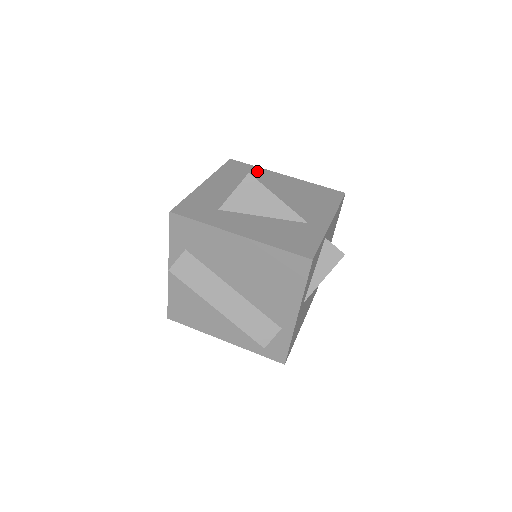
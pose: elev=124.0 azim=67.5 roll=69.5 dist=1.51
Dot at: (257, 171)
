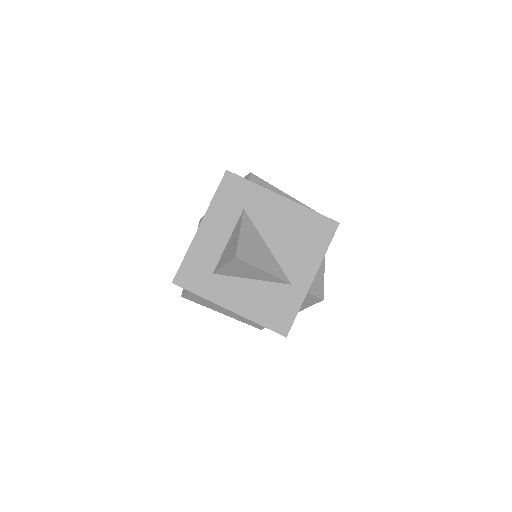
Dot at: (253, 193)
